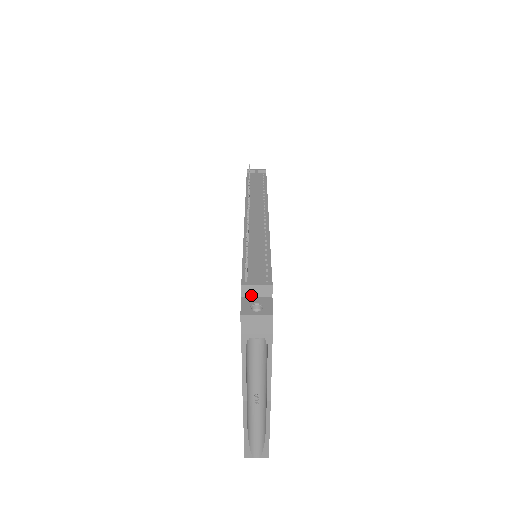
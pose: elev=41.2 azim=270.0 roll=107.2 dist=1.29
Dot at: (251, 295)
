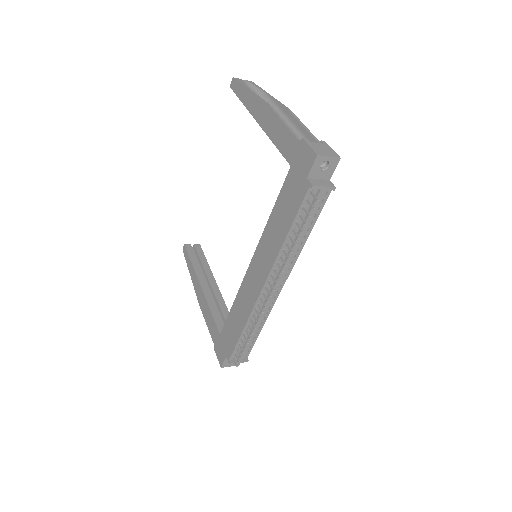
Dot at: occluded
